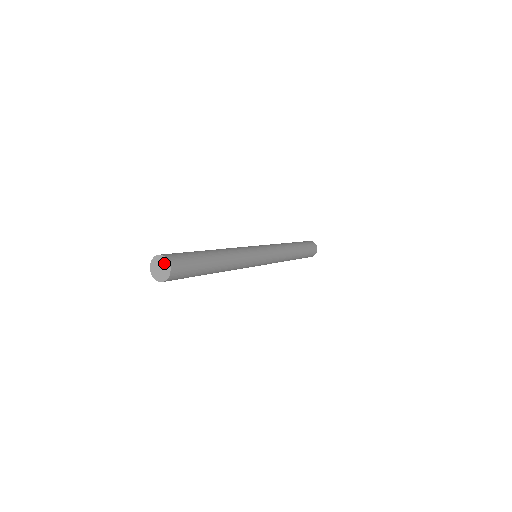
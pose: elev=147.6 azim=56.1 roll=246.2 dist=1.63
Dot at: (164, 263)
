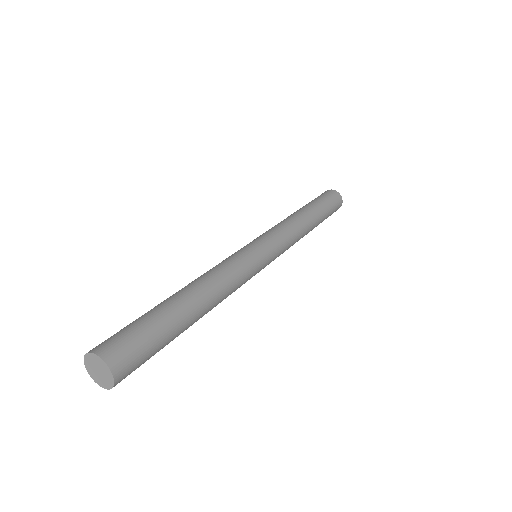
Dot at: (101, 365)
